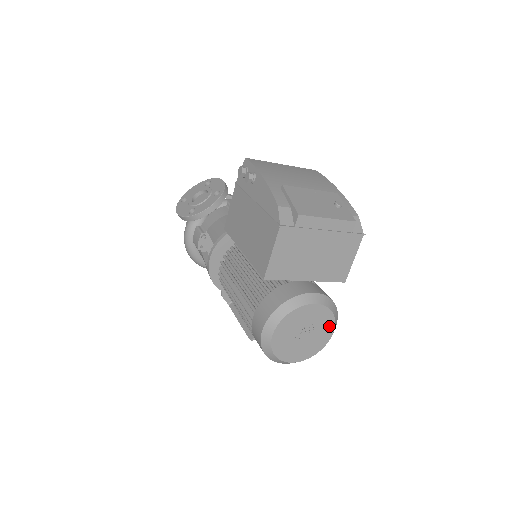
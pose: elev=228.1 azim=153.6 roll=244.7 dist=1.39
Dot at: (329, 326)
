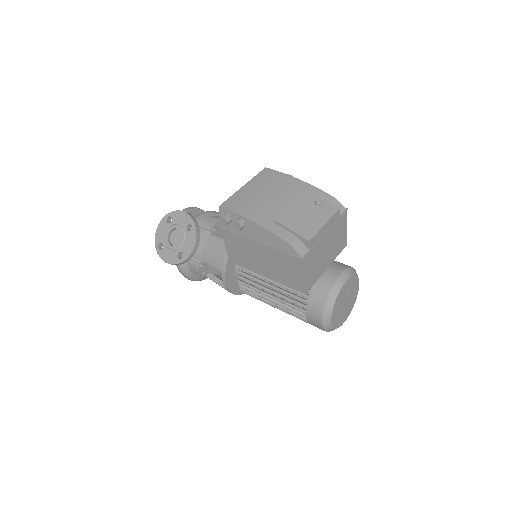
Dot at: (356, 283)
